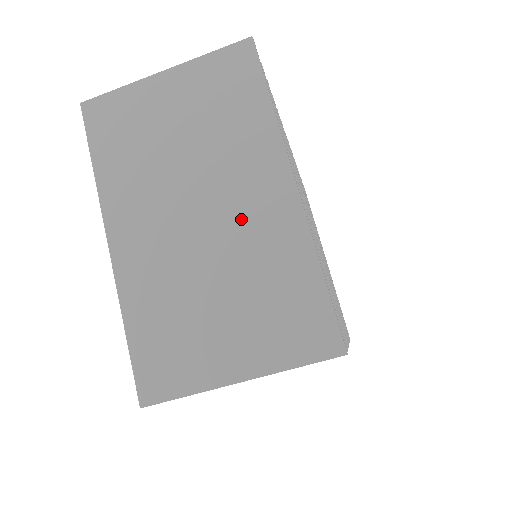
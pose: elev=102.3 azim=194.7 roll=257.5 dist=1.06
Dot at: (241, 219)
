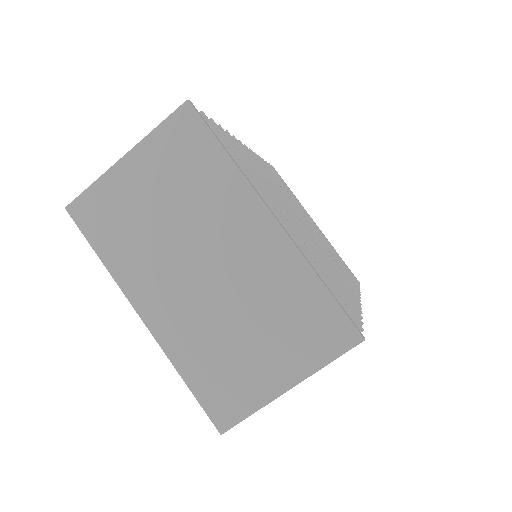
Dot at: (241, 262)
